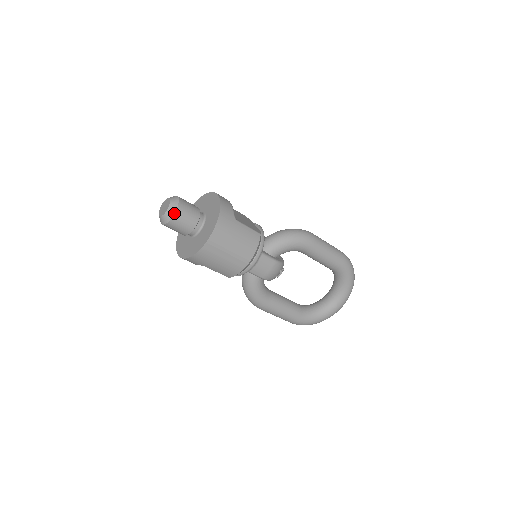
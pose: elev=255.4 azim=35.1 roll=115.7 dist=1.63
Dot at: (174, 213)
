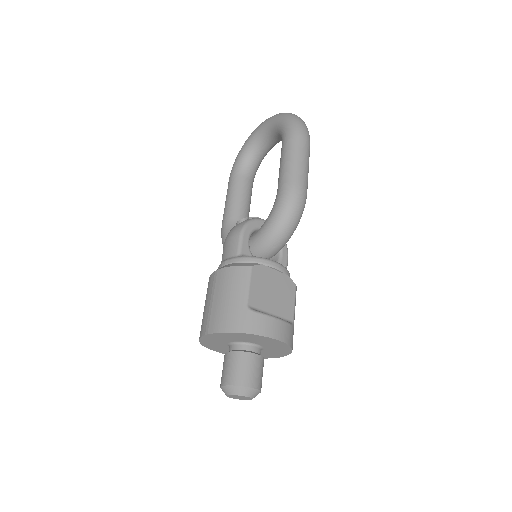
Dot at: occluded
